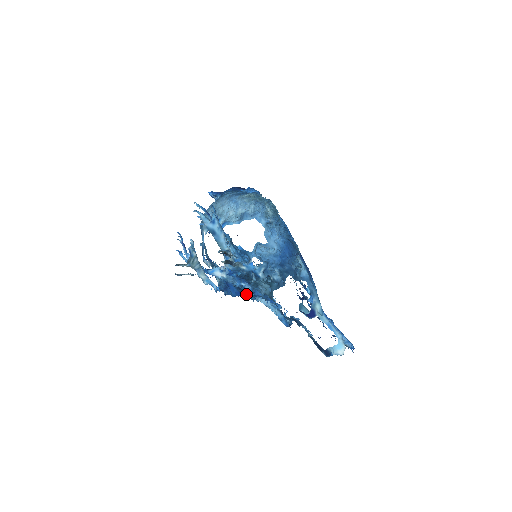
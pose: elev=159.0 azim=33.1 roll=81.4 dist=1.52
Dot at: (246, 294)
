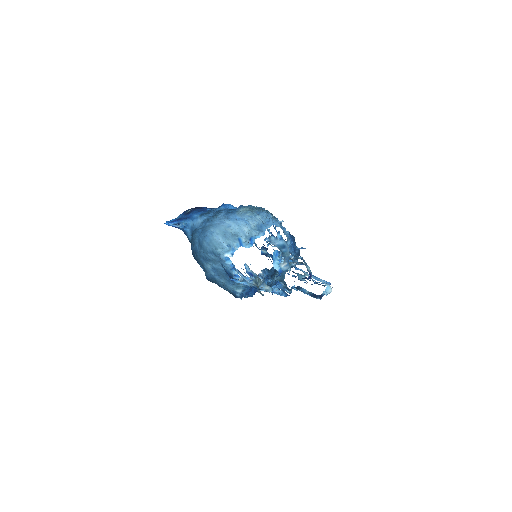
Dot at: occluded
